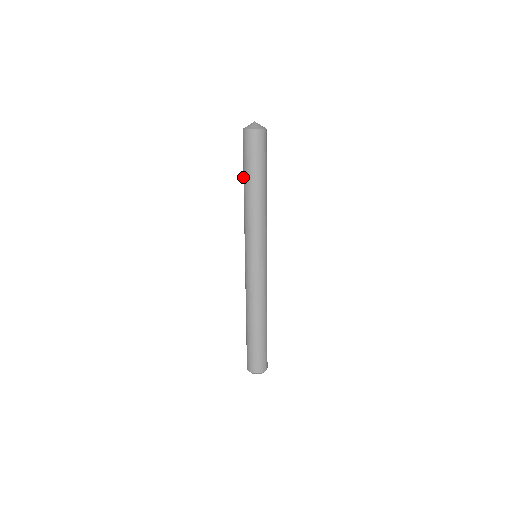
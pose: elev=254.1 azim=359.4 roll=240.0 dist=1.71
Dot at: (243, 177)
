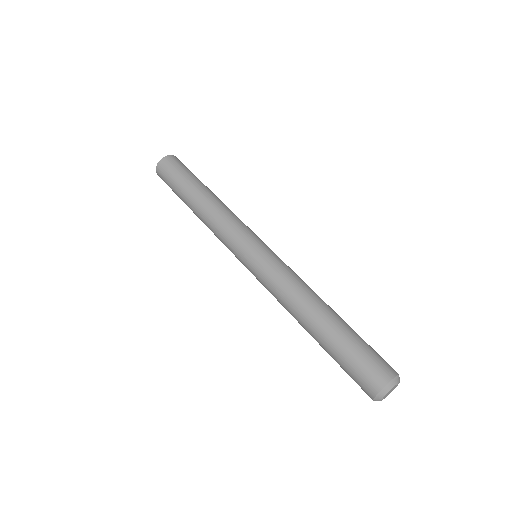
Dot at: (184, 200)
